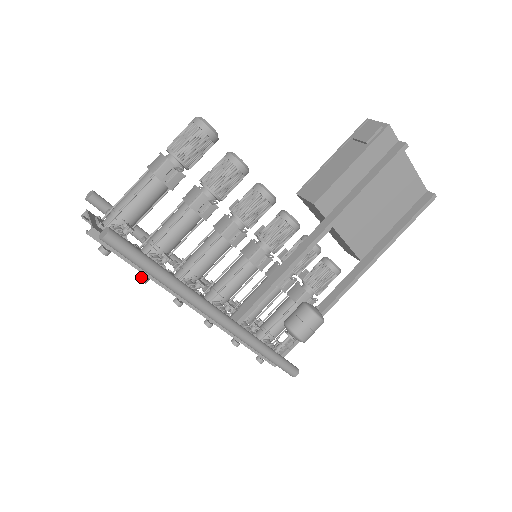
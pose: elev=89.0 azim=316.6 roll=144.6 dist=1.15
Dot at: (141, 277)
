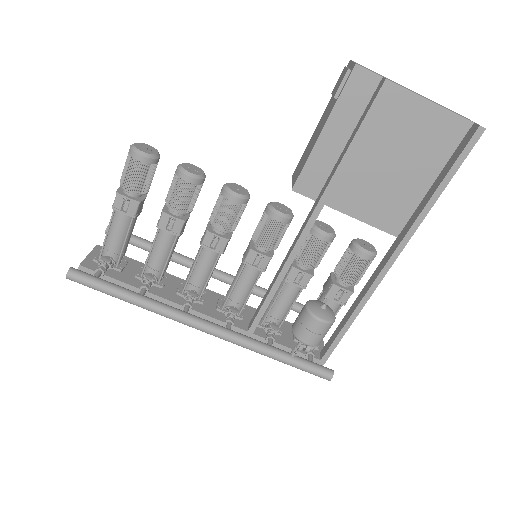
Dot at: occluded
